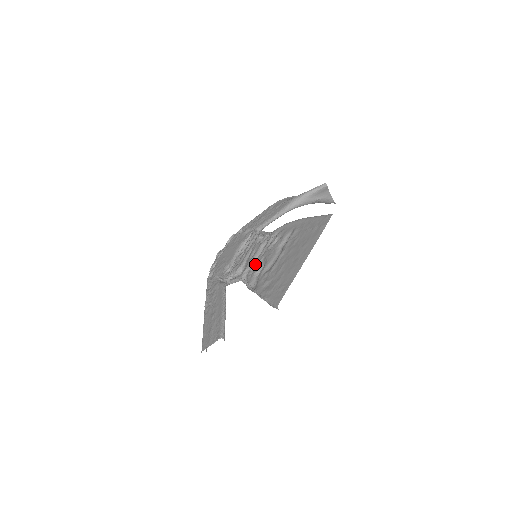
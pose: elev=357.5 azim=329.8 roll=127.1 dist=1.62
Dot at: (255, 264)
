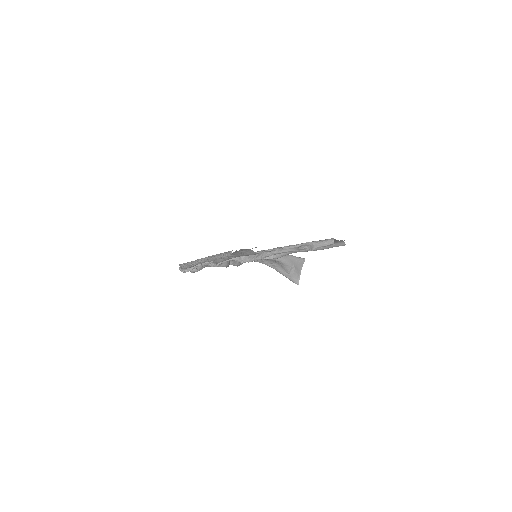
Dot at: occluded
